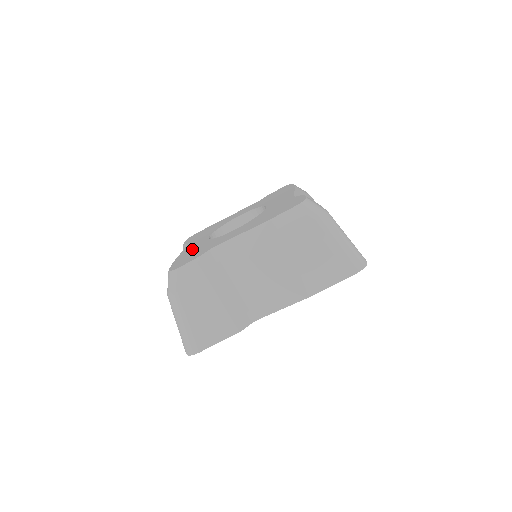
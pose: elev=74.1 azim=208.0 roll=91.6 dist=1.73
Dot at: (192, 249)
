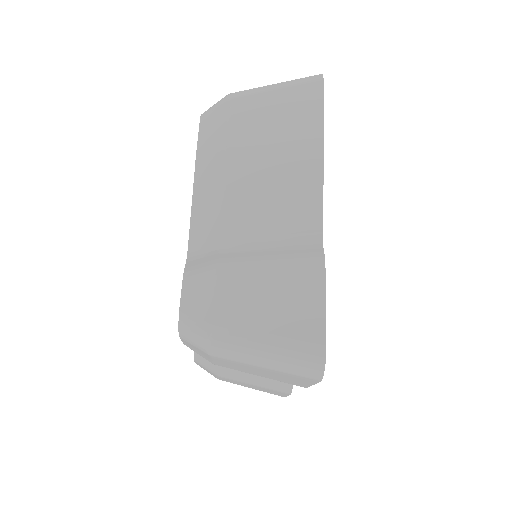
Dot at: occluded
